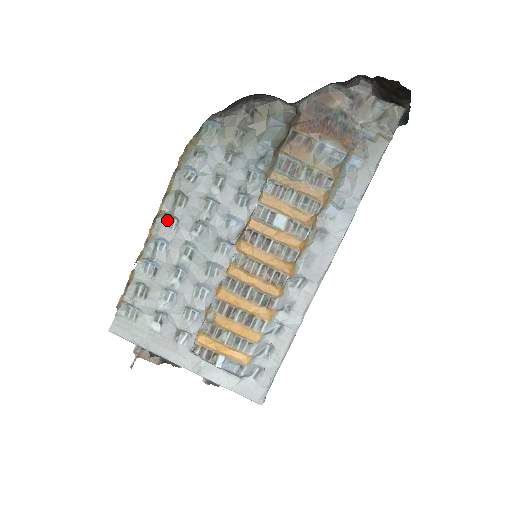
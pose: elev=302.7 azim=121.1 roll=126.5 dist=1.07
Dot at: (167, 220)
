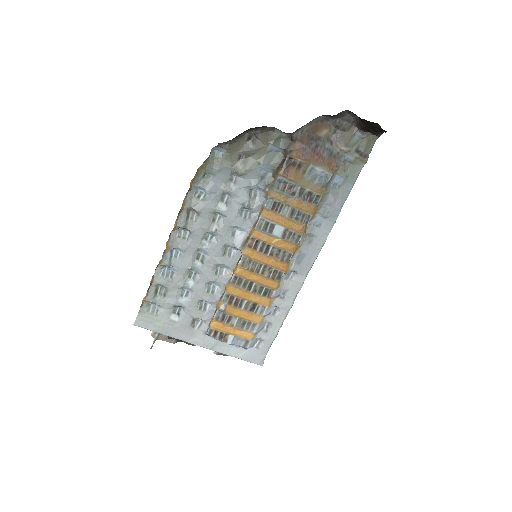
Dot at: (180, 232)
